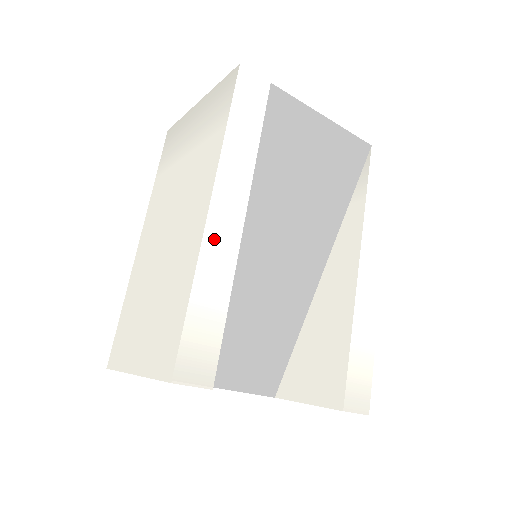
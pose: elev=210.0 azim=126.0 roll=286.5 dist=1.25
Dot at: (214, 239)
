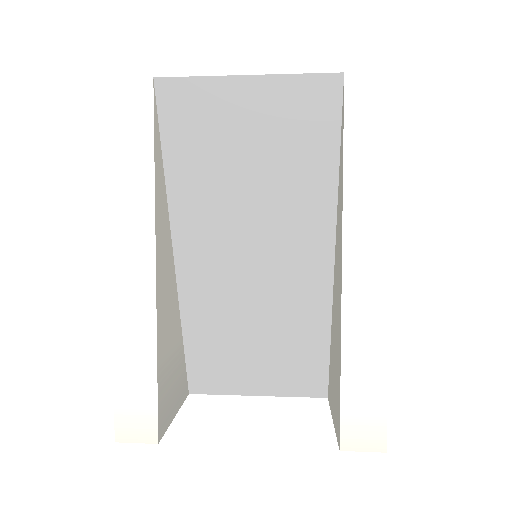
Dot at: (125, 298)
